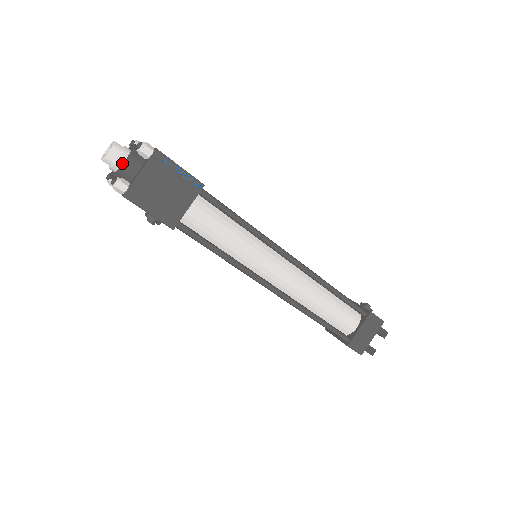
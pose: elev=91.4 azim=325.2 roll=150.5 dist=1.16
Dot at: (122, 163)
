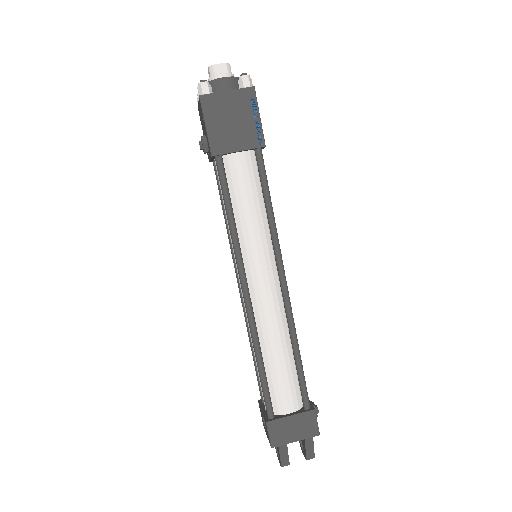
Dot at: (221, 79)
